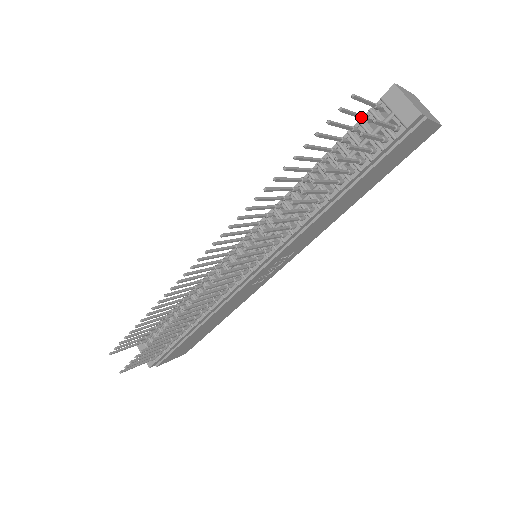
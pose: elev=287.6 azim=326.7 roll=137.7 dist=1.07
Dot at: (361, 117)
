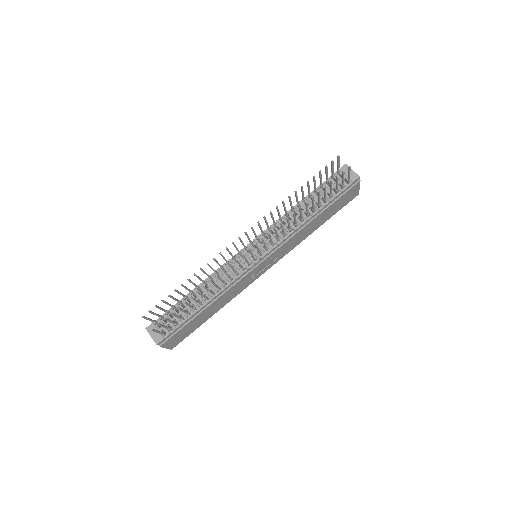
Dot at: (333, 174)
